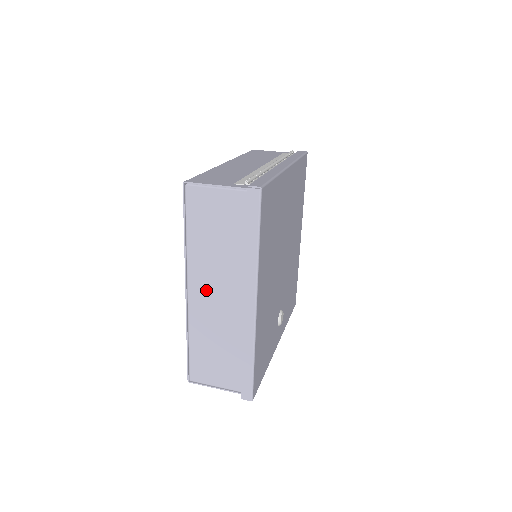
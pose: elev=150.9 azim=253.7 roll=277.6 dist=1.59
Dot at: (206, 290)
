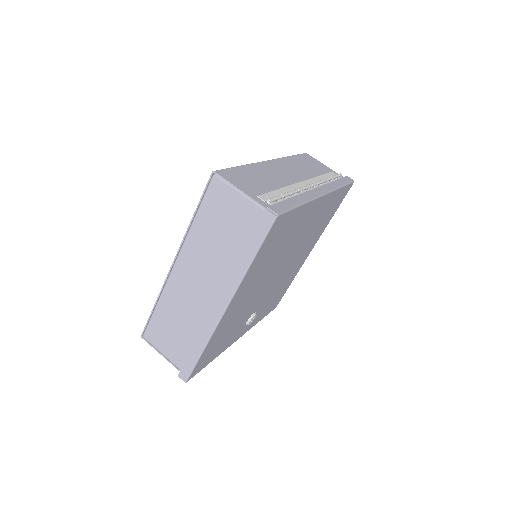
Dot at: (190, 272)
